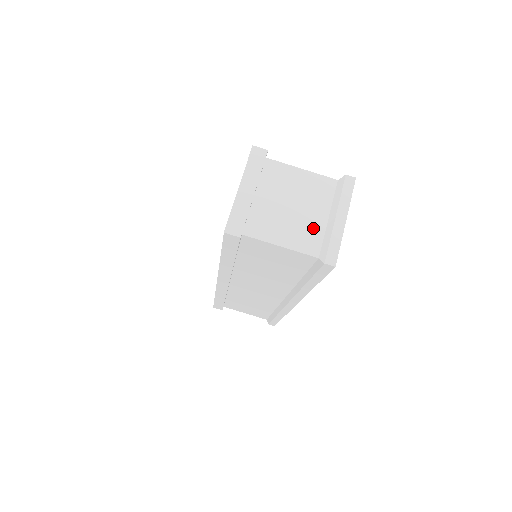
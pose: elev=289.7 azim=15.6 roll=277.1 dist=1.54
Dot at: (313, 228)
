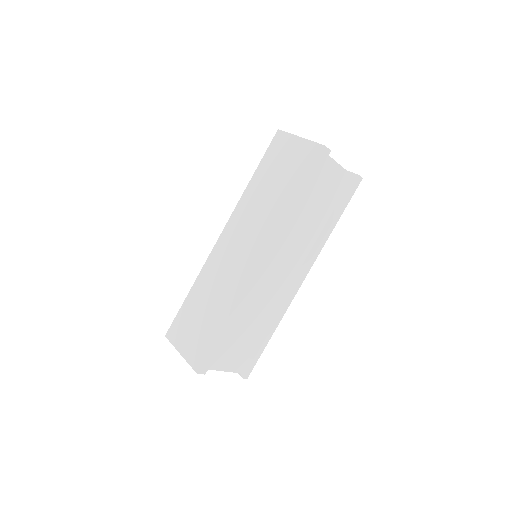
Dot at: occluded
